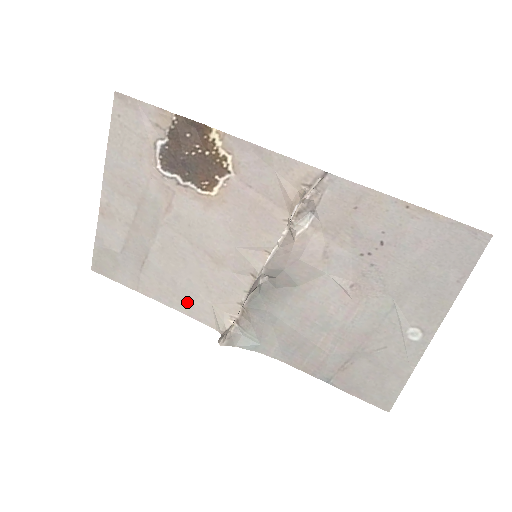
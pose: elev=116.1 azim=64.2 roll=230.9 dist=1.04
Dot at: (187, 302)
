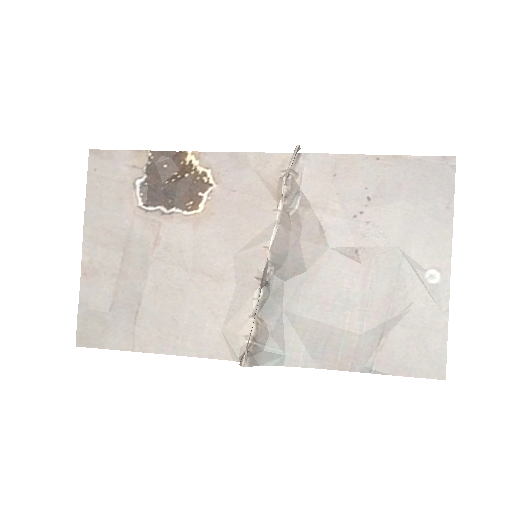
Dot at: (193, 340)
